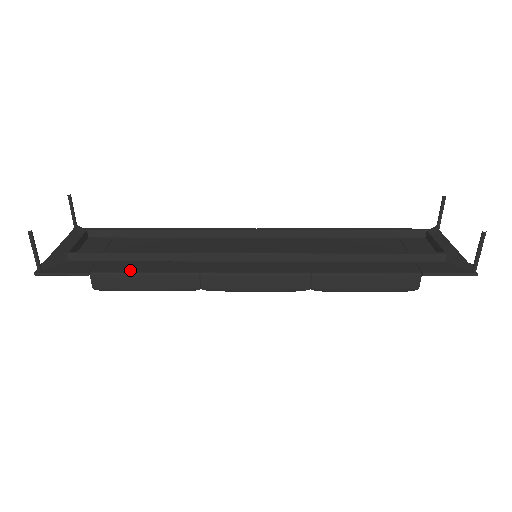
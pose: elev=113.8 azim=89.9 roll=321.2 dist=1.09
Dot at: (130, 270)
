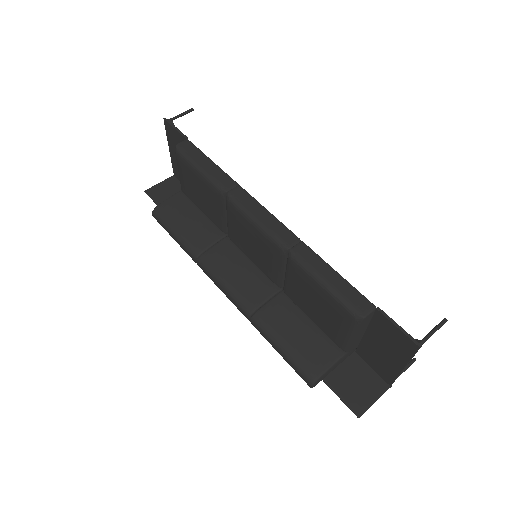
Dot at: (206, 157)
